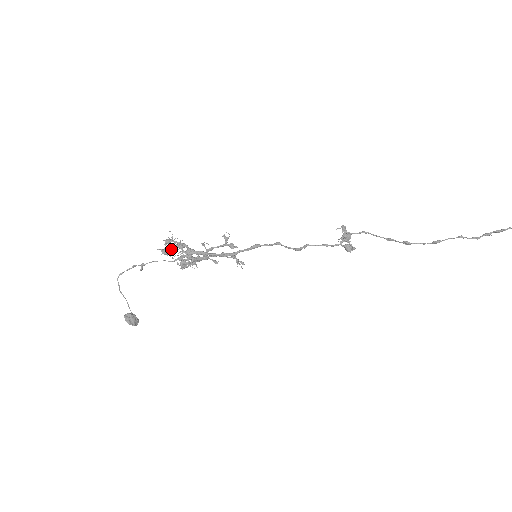
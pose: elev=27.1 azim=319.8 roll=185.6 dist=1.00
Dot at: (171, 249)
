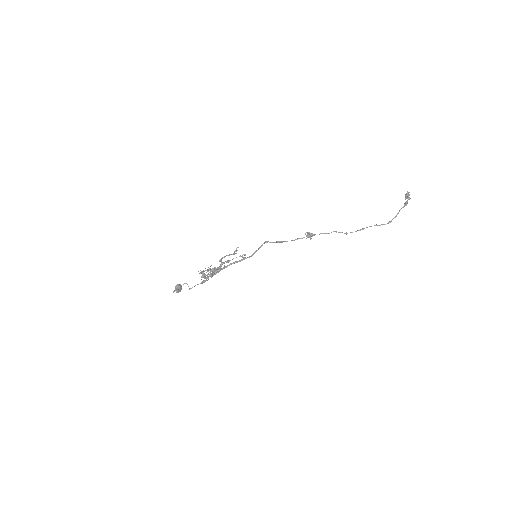
Dot at: occluded
